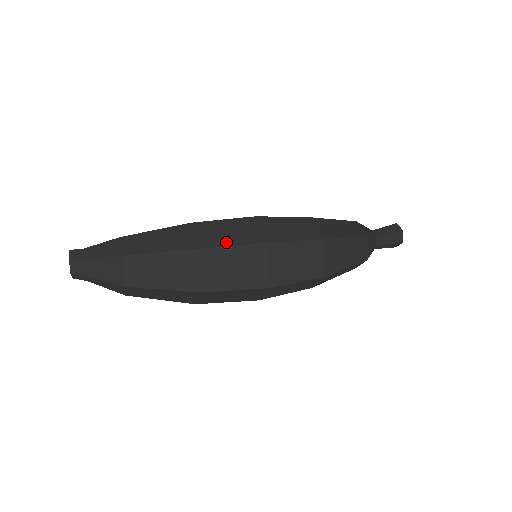
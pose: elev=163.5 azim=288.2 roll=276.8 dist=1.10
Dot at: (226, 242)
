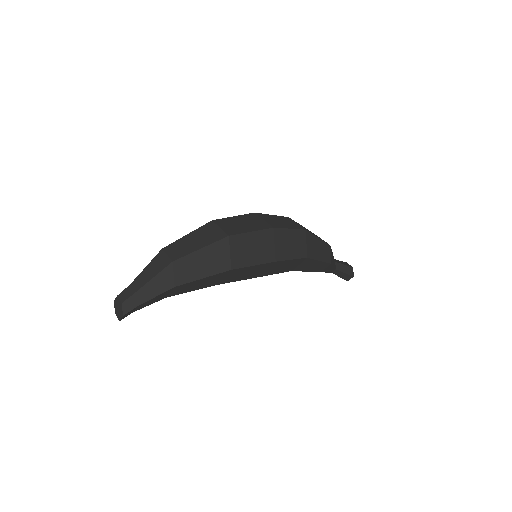
Dot at: occluded
